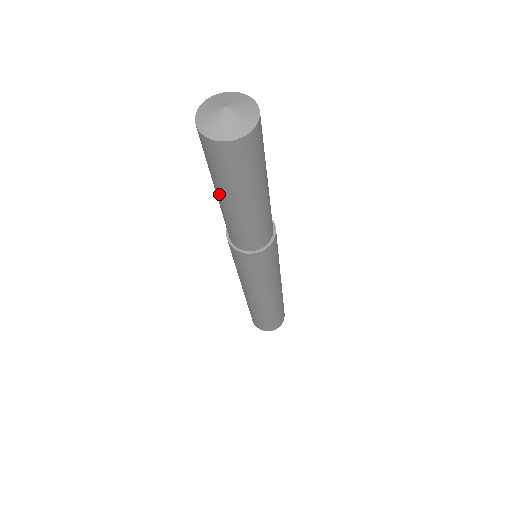
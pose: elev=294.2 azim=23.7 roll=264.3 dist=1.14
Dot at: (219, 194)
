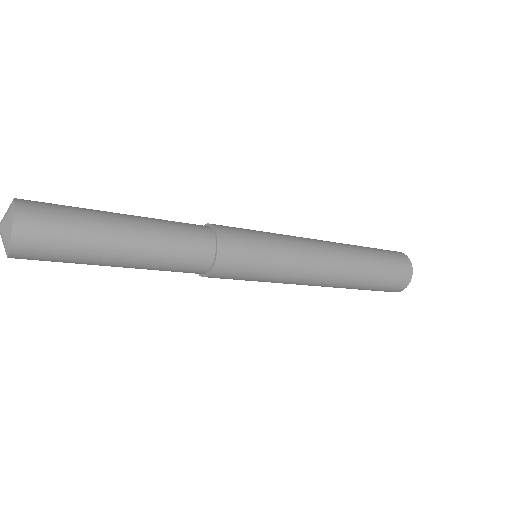
Dot at: (107, 265)
